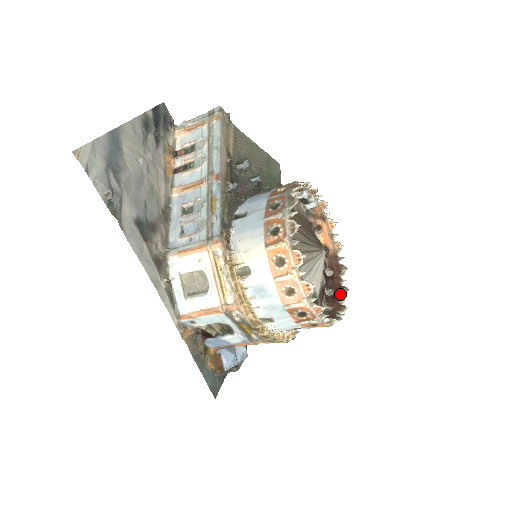
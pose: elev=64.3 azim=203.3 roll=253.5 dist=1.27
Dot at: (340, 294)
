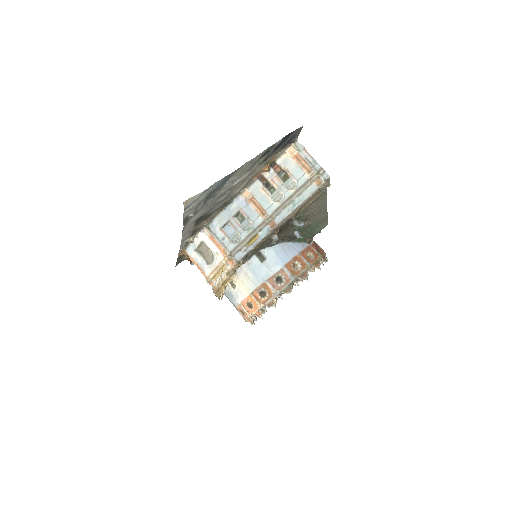
Dot at: occluded
